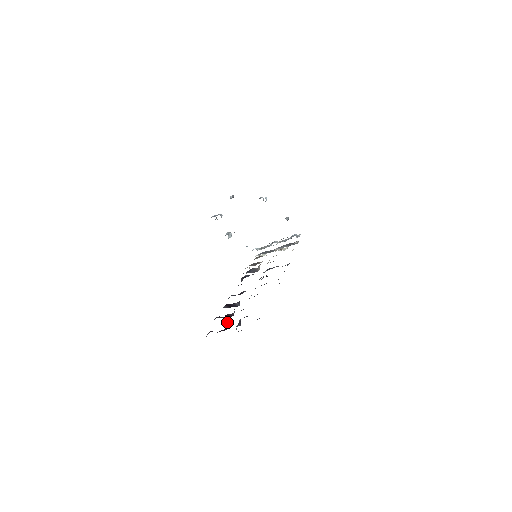
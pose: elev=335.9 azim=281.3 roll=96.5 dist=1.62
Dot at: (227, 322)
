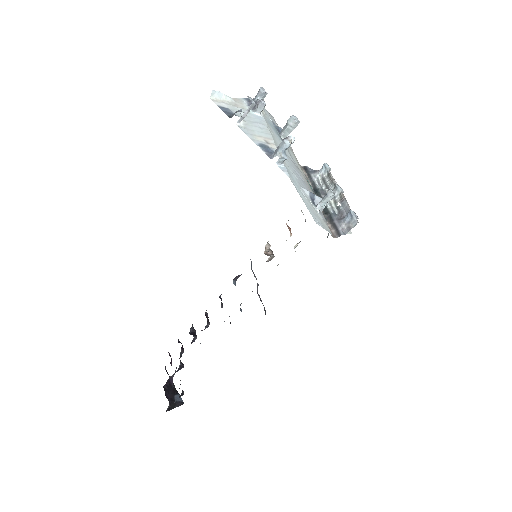
Dot at: (181, 352)
